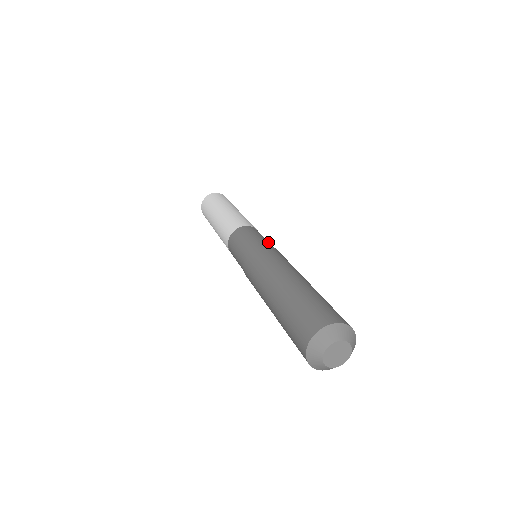
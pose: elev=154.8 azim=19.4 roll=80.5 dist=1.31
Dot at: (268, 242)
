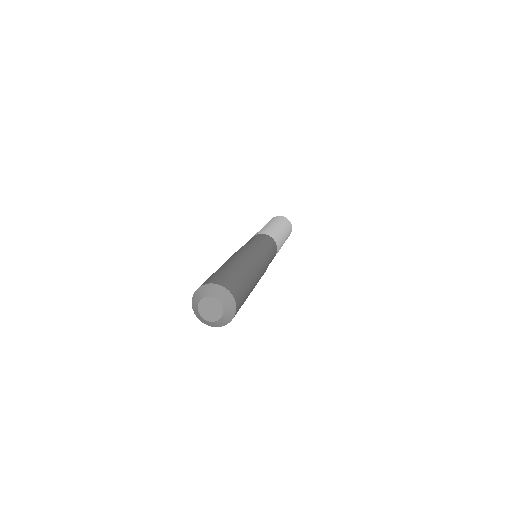
Dot at: (257, 241)
